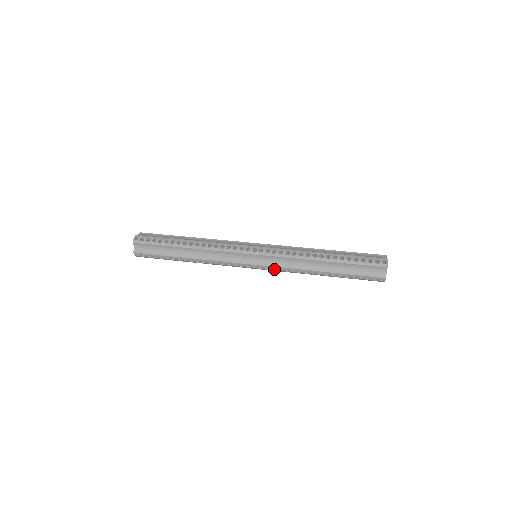
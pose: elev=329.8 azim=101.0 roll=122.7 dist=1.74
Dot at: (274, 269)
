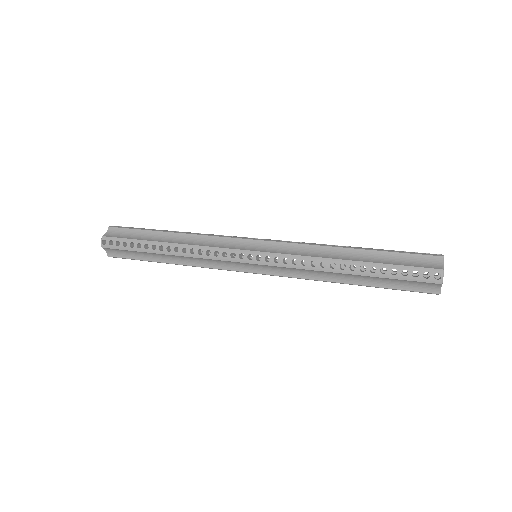
Dot at: (277, 262)
